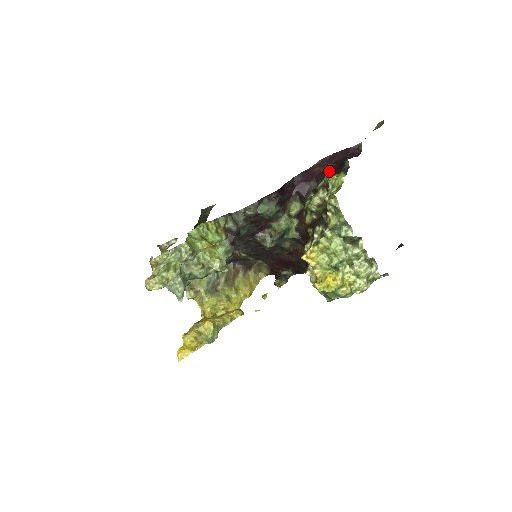
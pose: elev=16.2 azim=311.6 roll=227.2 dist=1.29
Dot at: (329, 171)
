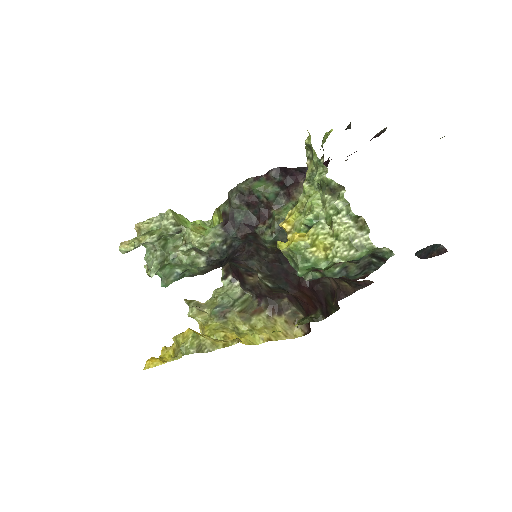
Dot at: occluded
